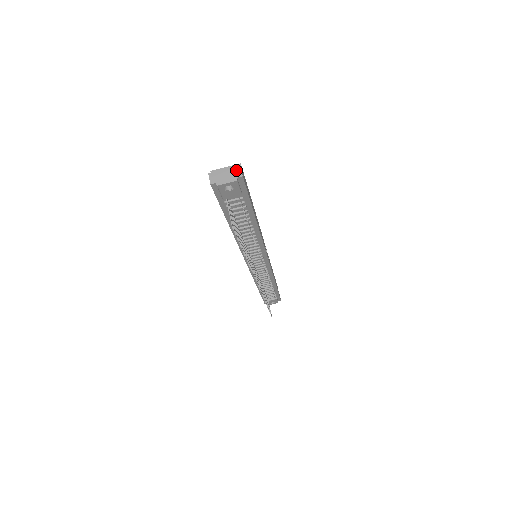
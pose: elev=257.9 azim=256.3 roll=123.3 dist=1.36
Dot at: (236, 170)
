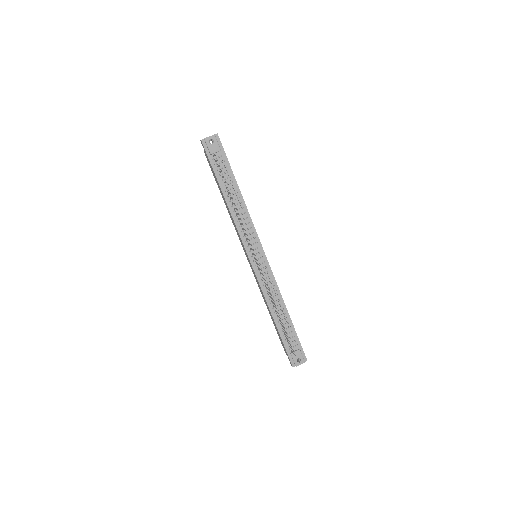
Dot at: occluded
